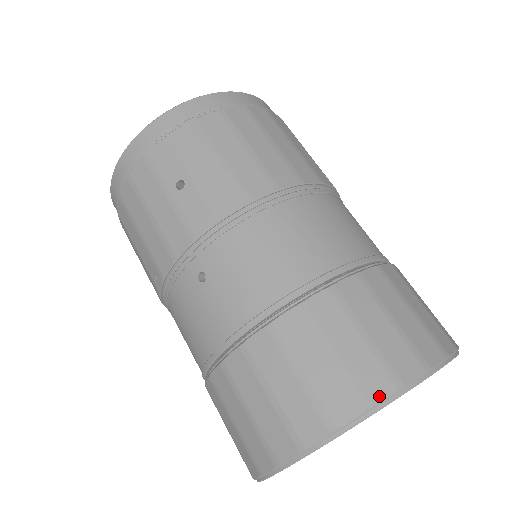
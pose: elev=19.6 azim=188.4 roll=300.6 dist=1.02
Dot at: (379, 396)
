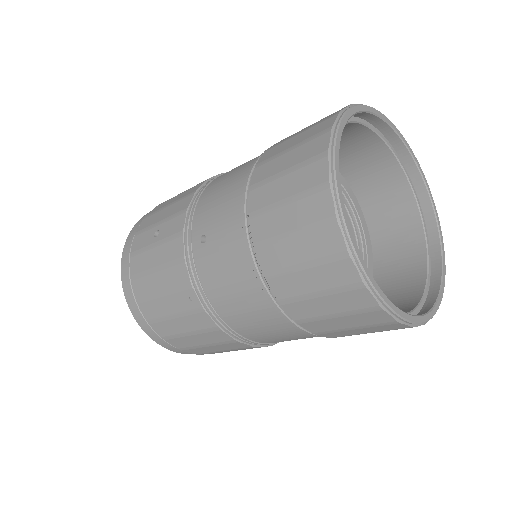
Dot at: (331, 123)
